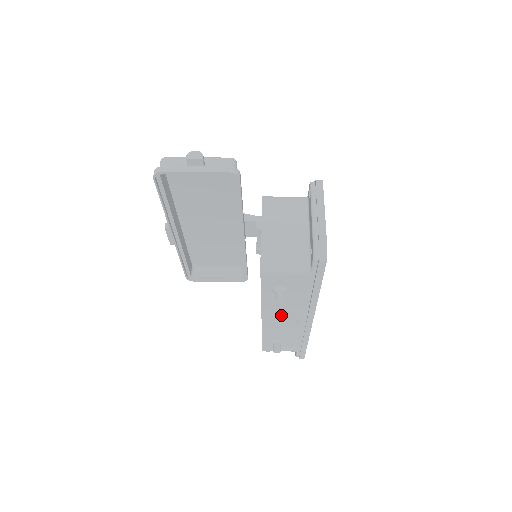
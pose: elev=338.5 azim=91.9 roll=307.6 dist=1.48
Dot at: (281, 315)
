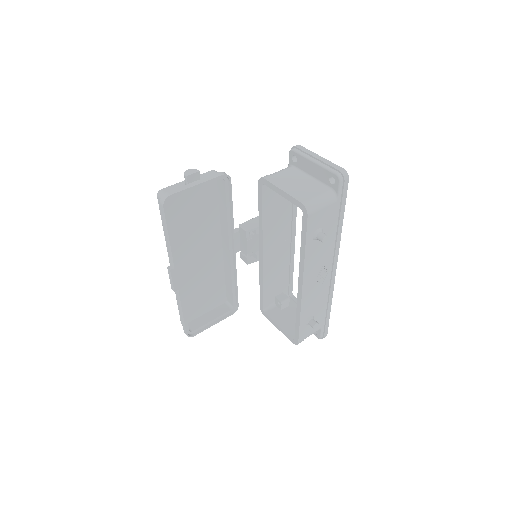
Dot at: (315, 273)
